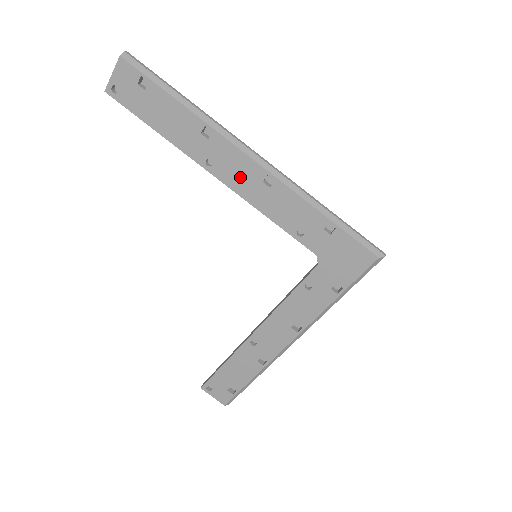
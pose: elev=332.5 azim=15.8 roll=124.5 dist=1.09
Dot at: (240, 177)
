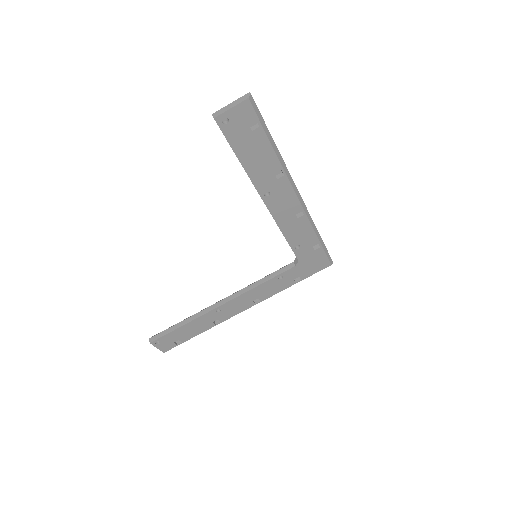
Dot at: (283, 208)
